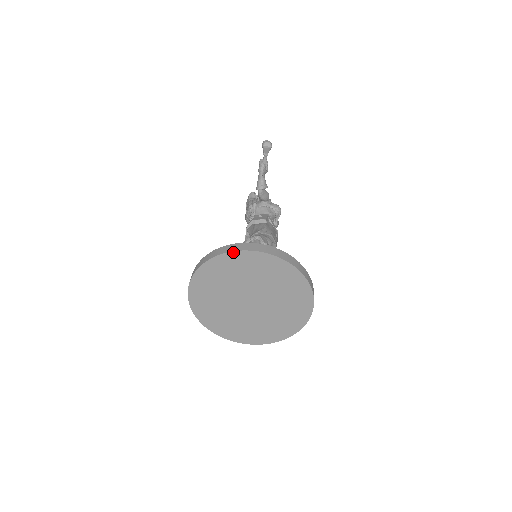
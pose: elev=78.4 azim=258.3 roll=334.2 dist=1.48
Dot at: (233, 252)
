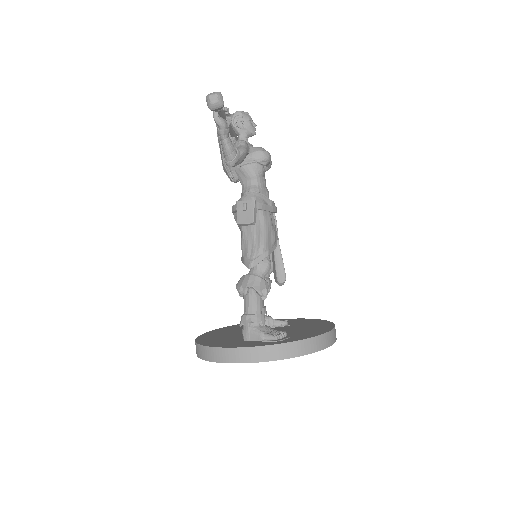
Dot at: occluded
